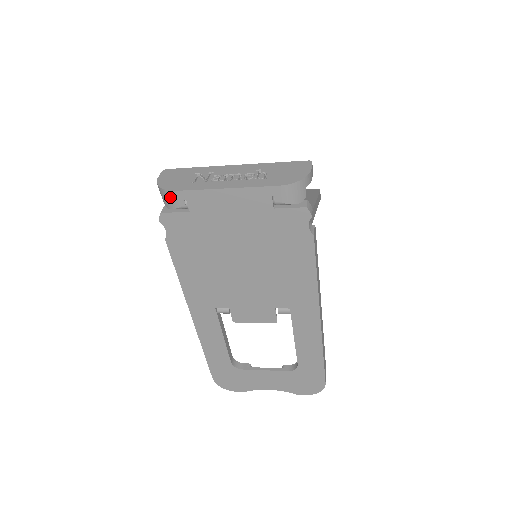
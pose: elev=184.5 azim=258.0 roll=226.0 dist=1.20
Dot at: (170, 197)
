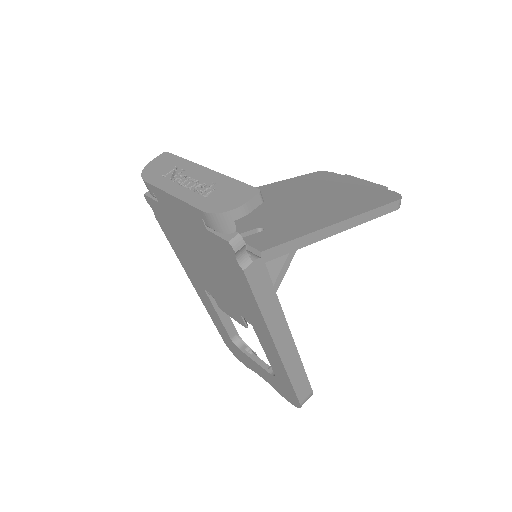
Dot at: (145, 184)
